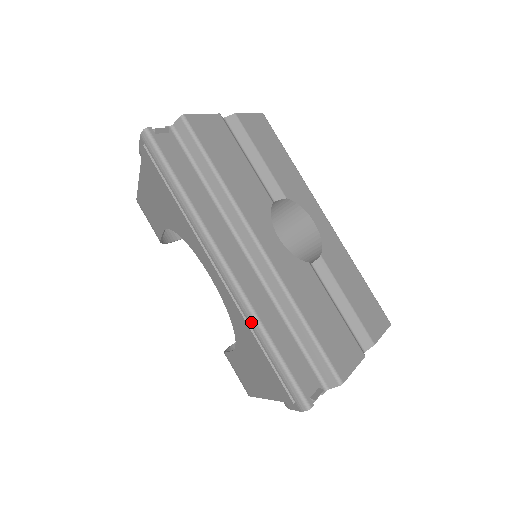
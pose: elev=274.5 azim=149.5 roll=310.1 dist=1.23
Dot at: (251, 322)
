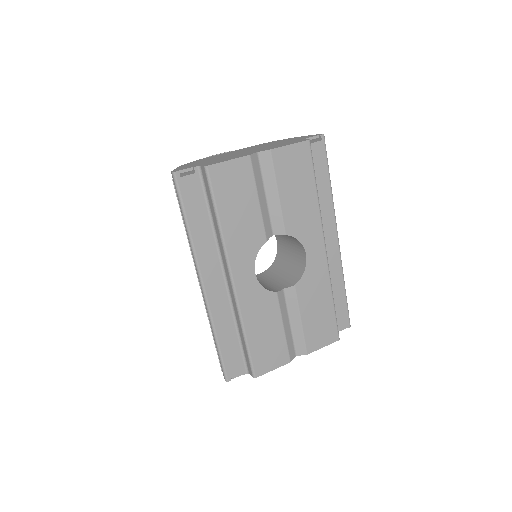
Dot at: (210, 322)
